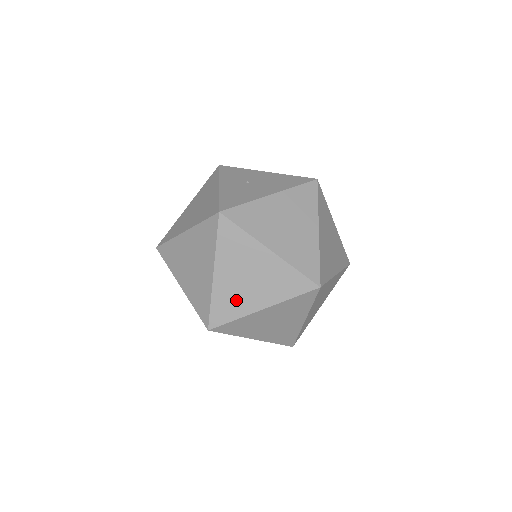
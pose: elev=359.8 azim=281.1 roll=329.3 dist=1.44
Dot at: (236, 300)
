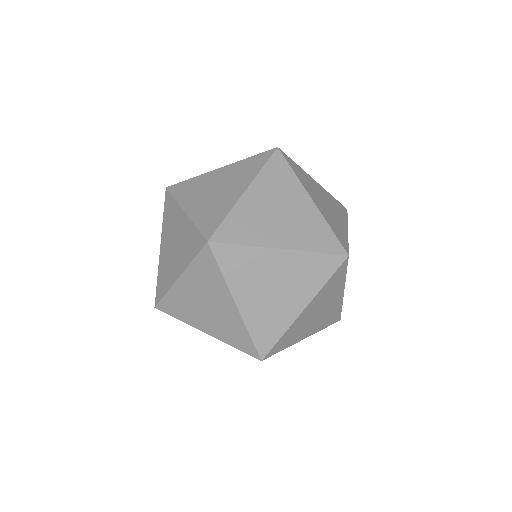
Dot at: (167, 271)
